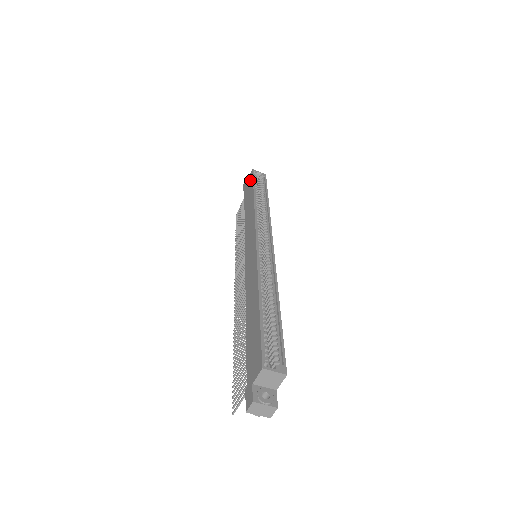
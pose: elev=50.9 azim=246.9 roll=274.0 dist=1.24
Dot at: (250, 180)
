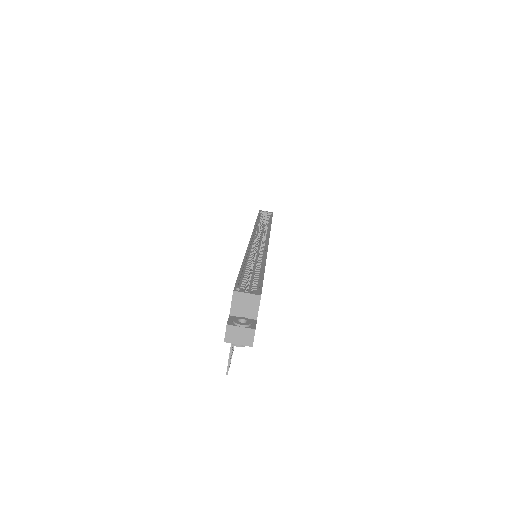
Dot at: occluded
